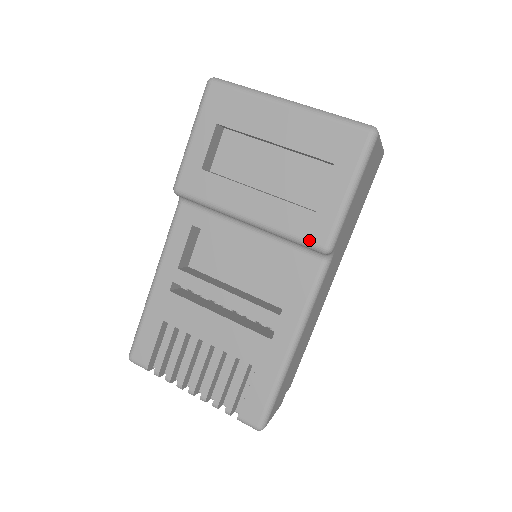
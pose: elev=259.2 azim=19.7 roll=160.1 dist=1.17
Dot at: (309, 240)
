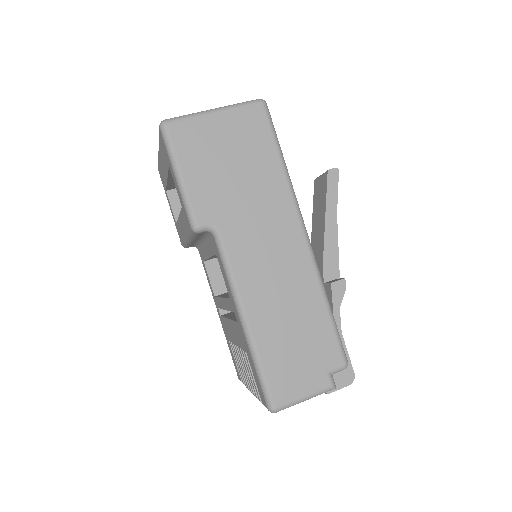
Dot at: (189, 230)
